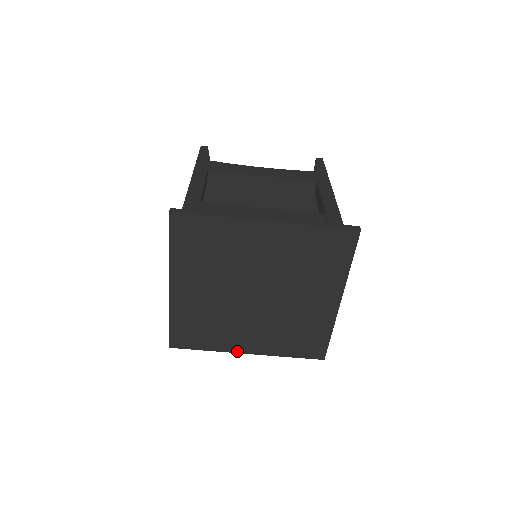
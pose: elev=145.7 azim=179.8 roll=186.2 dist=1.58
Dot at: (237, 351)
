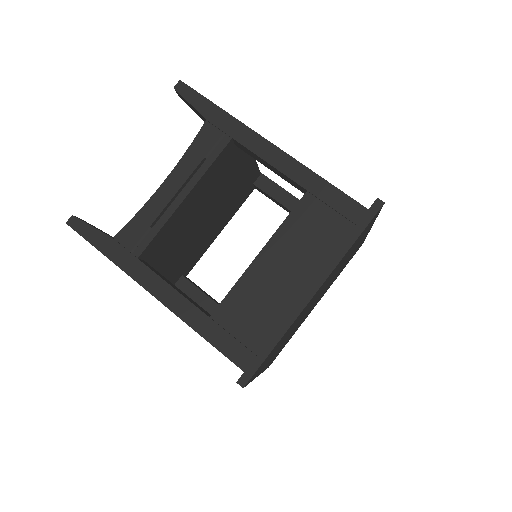
Dot at: occluded
